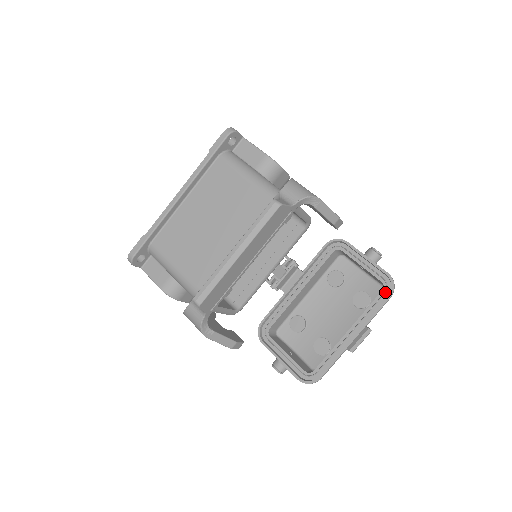
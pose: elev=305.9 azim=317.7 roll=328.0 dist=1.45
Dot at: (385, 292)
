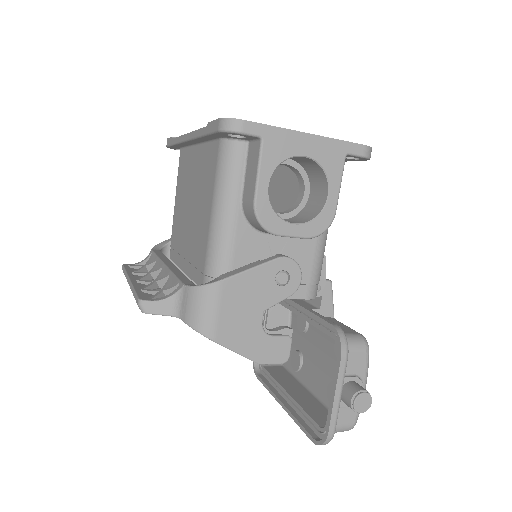
Dot at: (319, 432)
